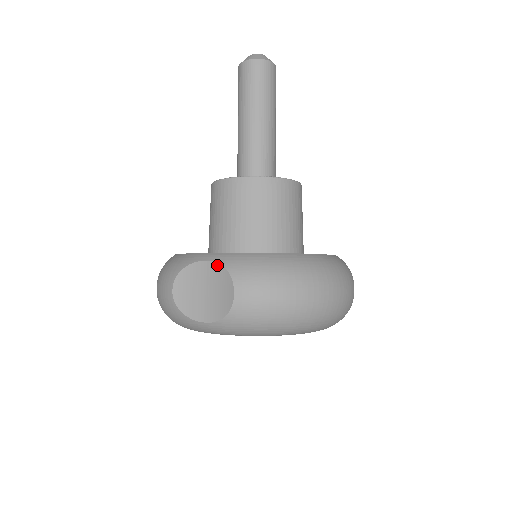
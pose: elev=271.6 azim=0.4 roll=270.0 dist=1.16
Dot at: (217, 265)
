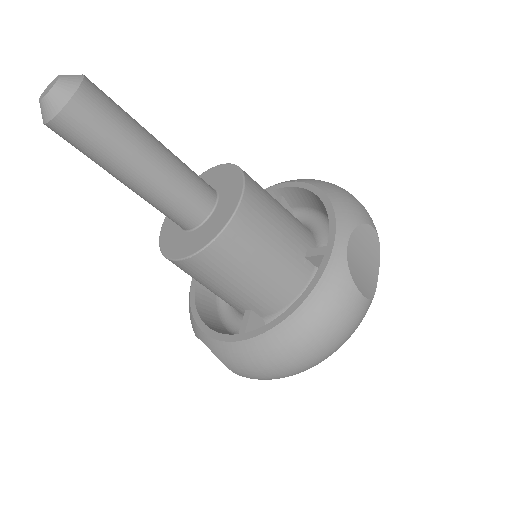
Dot at: (211, 351)
